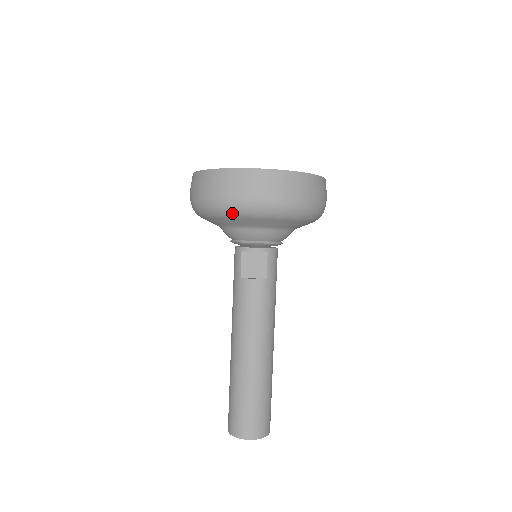
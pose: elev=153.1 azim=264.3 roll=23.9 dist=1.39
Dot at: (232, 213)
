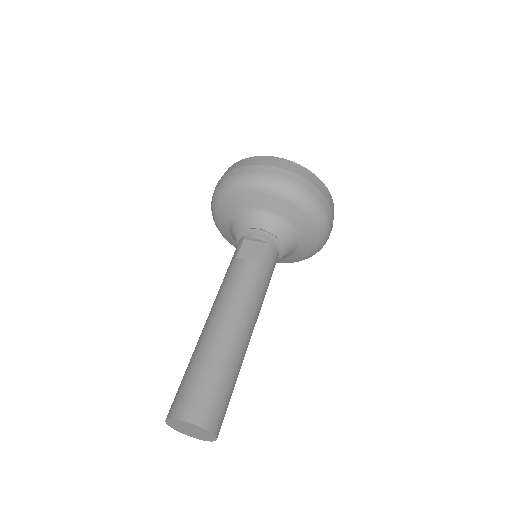
Dot at: (246, 185)
